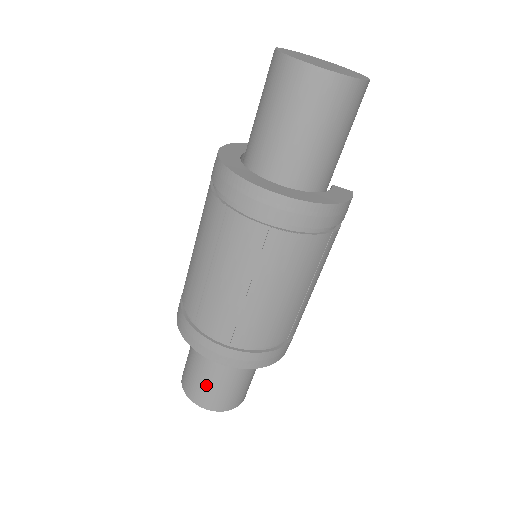
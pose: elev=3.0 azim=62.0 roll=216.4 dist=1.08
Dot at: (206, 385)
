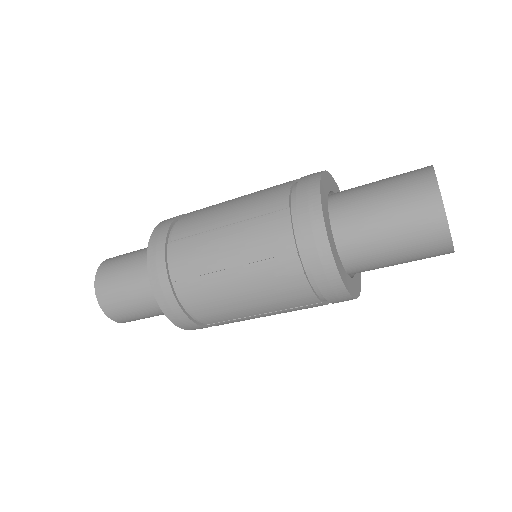
Dot at: (135, 314)
